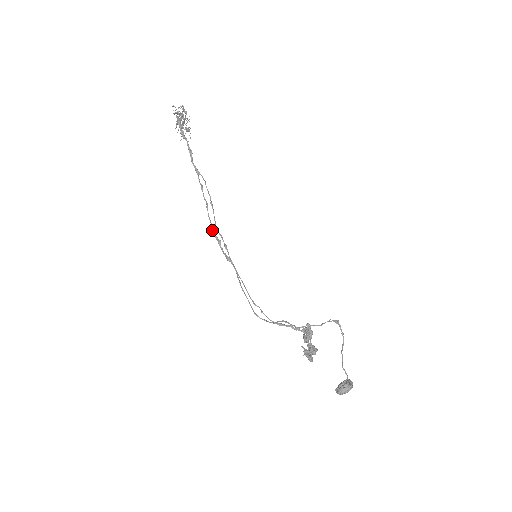
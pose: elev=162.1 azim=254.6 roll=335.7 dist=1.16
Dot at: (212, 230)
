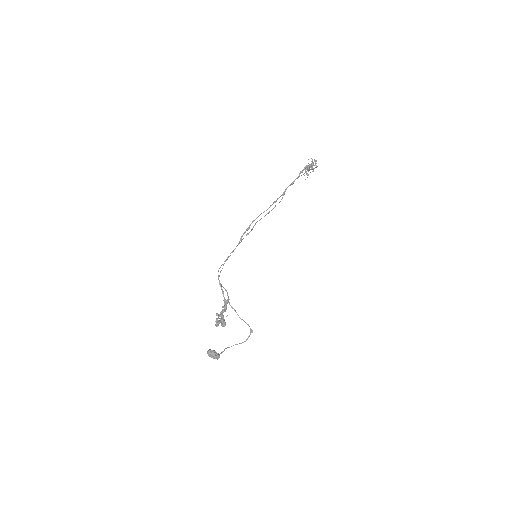
Dot at: (253, 221)
